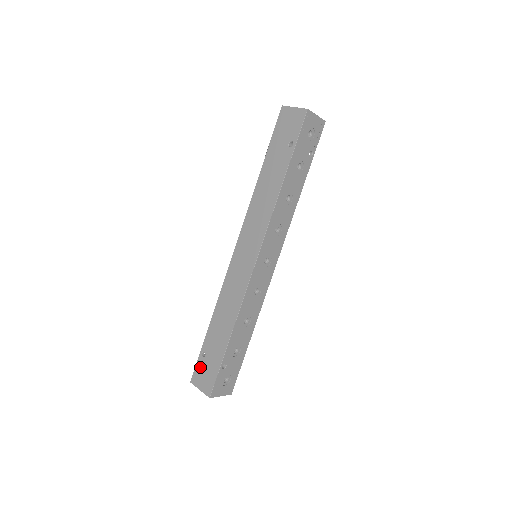
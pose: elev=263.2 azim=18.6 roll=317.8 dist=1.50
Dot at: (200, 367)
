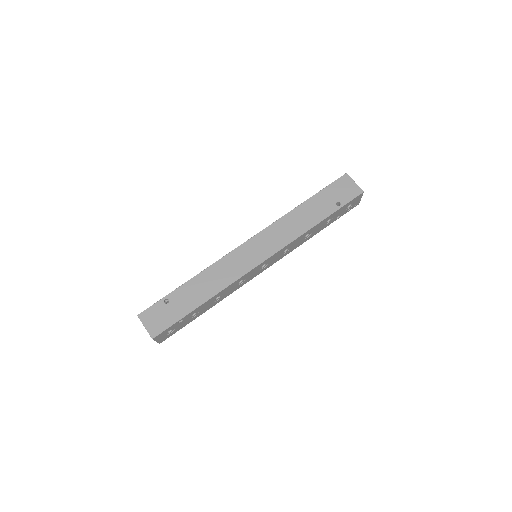
Dot at: (157, 309)
